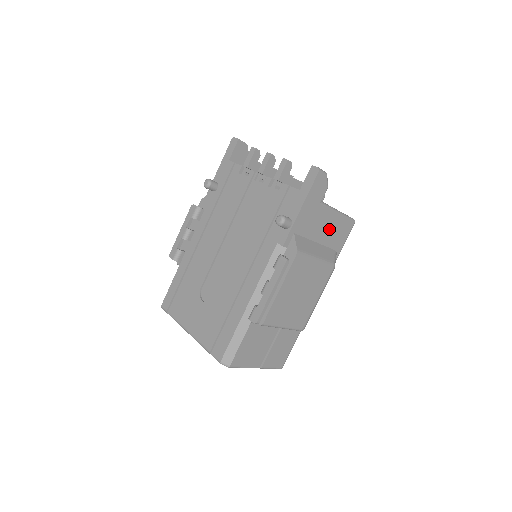
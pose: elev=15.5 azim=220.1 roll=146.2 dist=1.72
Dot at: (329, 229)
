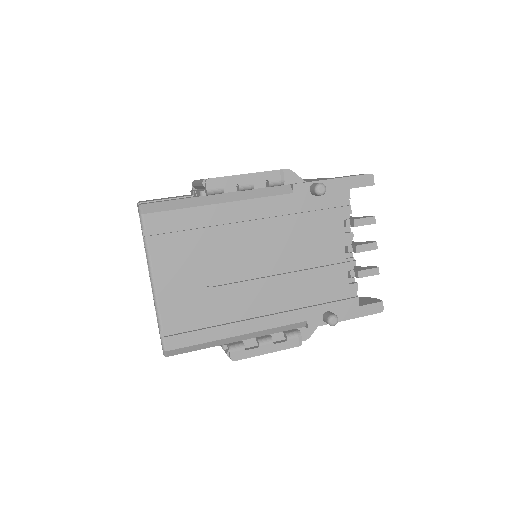
Dot at: occluded
